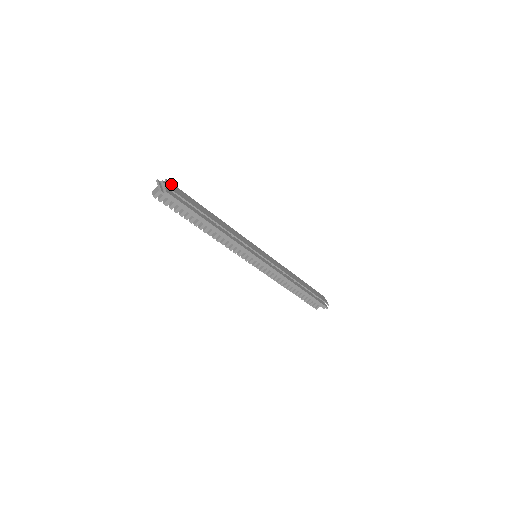
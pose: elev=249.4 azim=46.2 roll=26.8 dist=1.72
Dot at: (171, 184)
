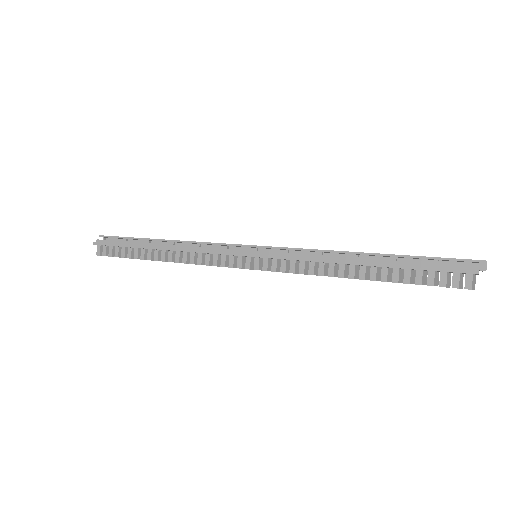
Dot at: occluded
